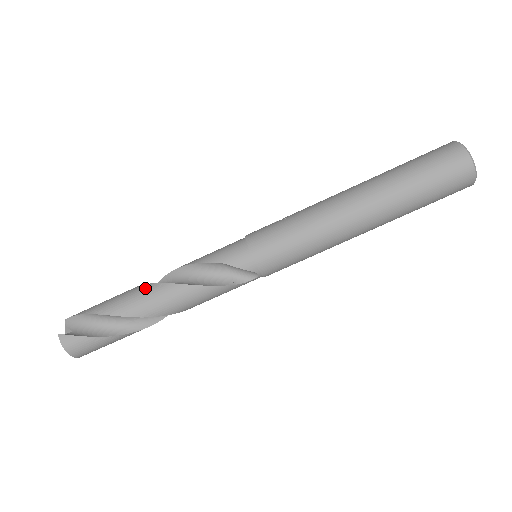
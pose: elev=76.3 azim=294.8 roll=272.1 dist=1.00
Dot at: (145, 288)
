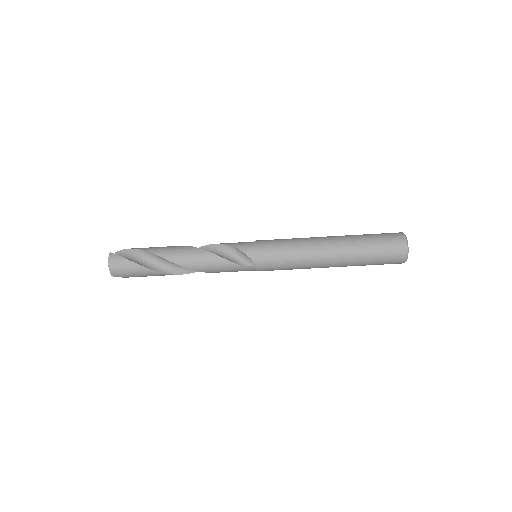
Dot at: (179, 246)
